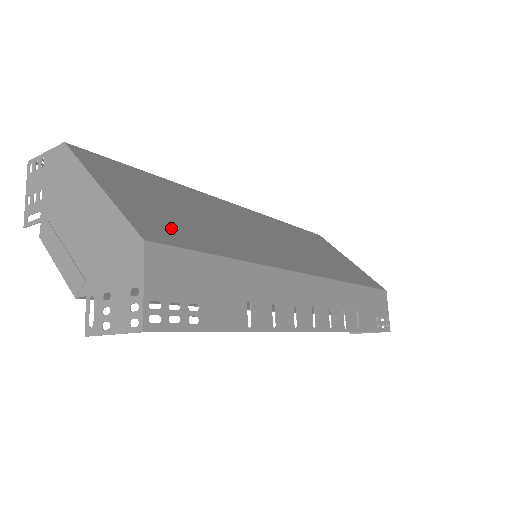
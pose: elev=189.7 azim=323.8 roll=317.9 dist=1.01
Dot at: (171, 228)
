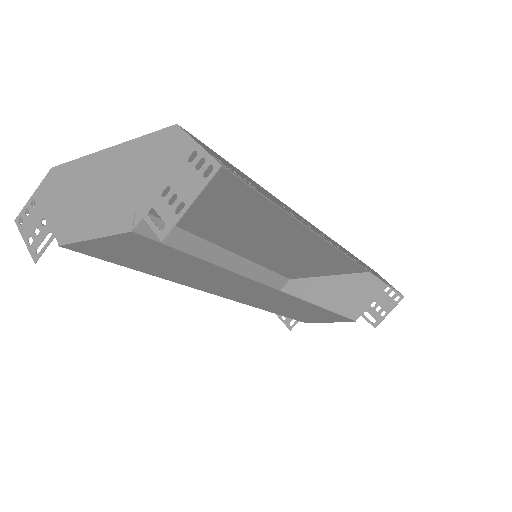
Dot at: occluded
